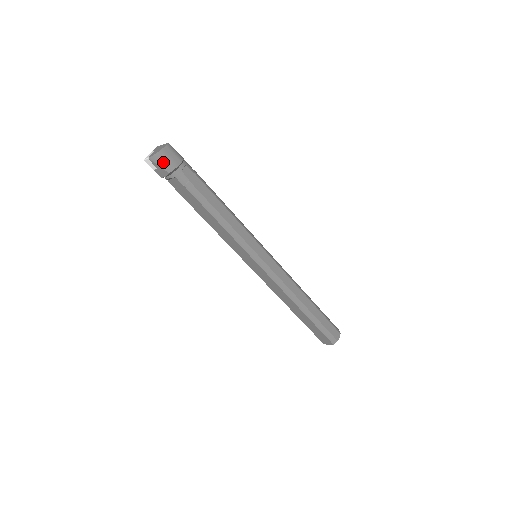
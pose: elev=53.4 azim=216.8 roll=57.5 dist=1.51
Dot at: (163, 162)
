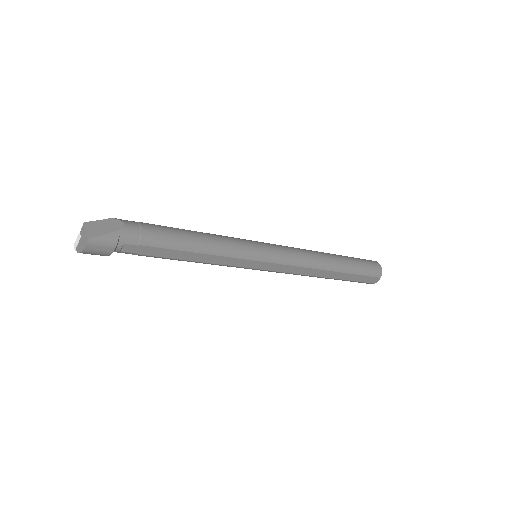
Dot at: (93, 254)
